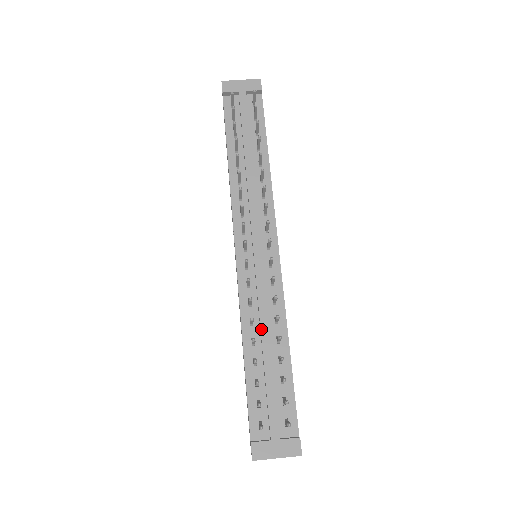
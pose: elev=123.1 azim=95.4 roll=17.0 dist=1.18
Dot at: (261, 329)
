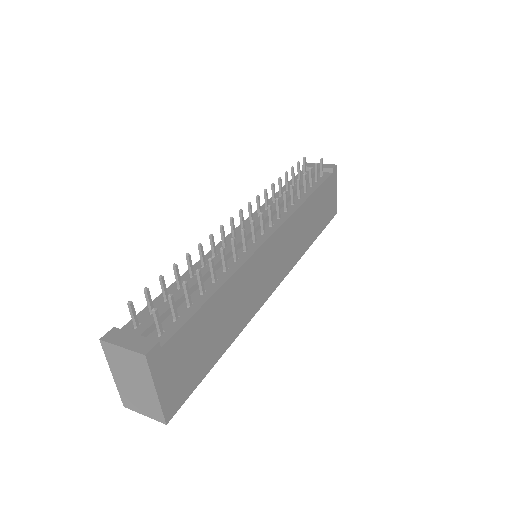
Dot at: (206, 266)
